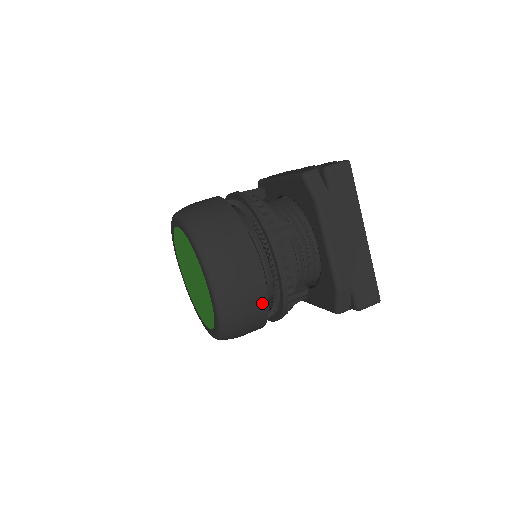
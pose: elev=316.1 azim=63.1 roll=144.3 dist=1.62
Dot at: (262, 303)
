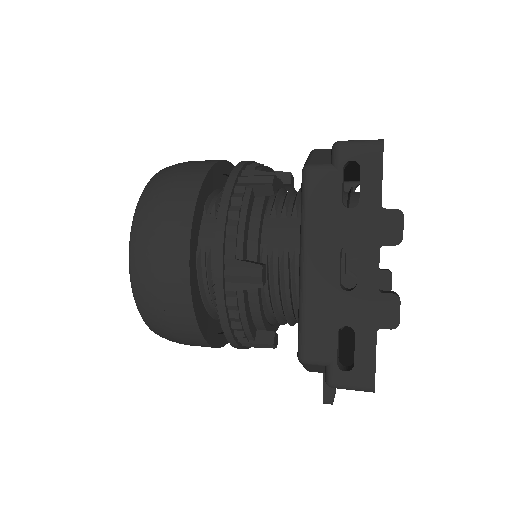
Dot at: (206, 165)
